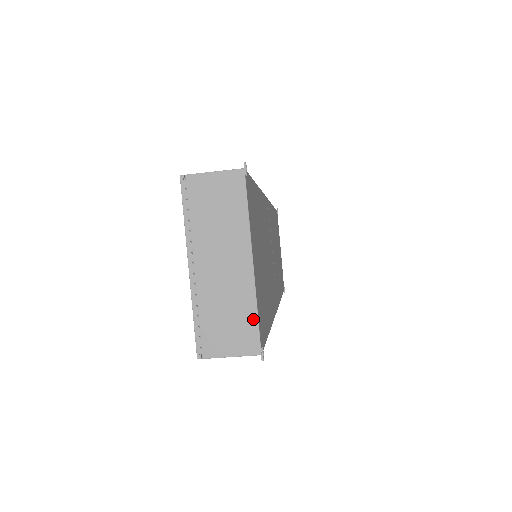
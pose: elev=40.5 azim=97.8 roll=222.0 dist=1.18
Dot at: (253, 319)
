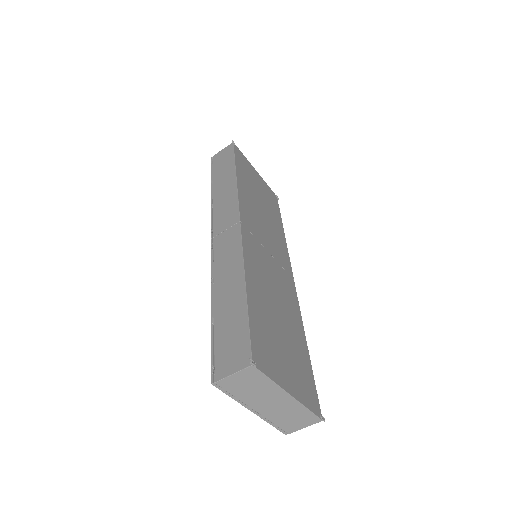
Dot at: (308, 413)
